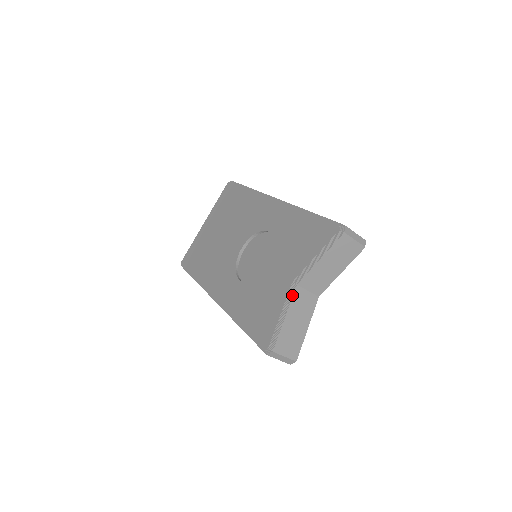
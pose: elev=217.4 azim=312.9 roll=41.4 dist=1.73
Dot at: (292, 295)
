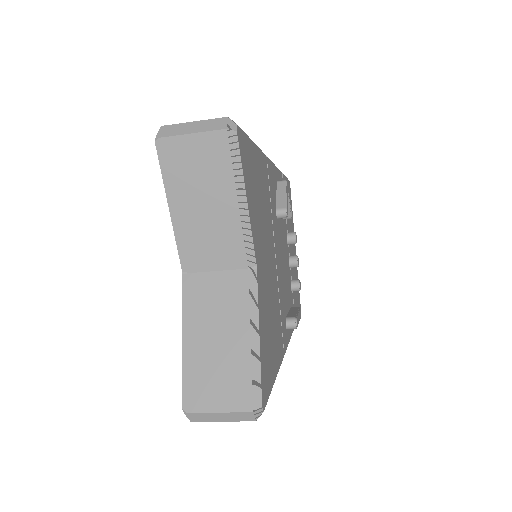
Dot at: (186, 295)
